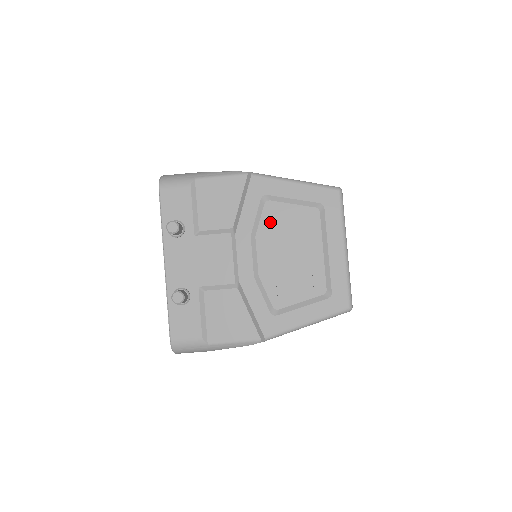
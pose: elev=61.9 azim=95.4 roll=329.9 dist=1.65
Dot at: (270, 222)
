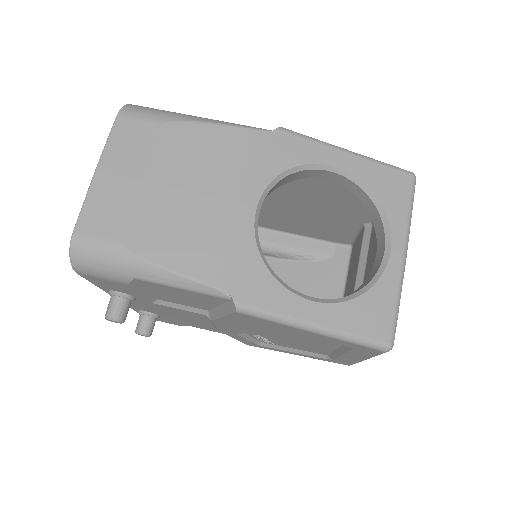
Dot at: occluded
